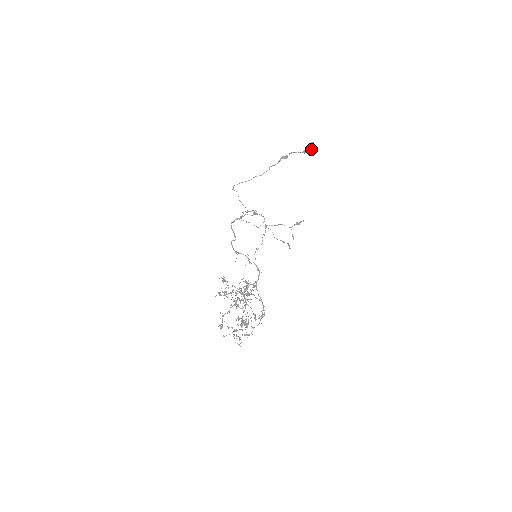
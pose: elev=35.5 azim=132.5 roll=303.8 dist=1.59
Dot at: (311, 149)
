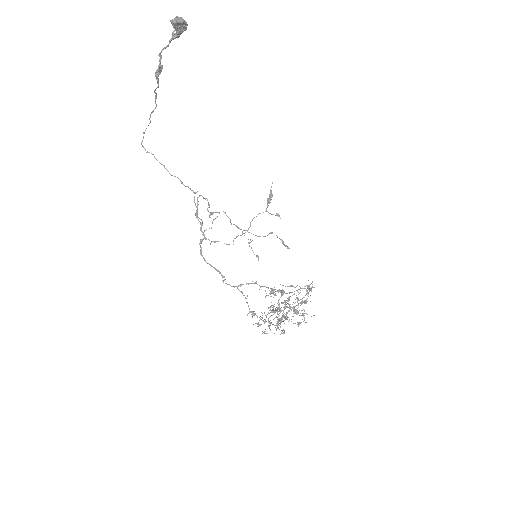
Dot at: (181, 29)
